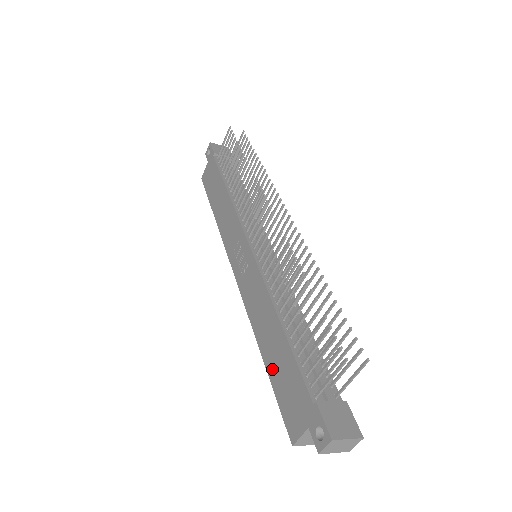
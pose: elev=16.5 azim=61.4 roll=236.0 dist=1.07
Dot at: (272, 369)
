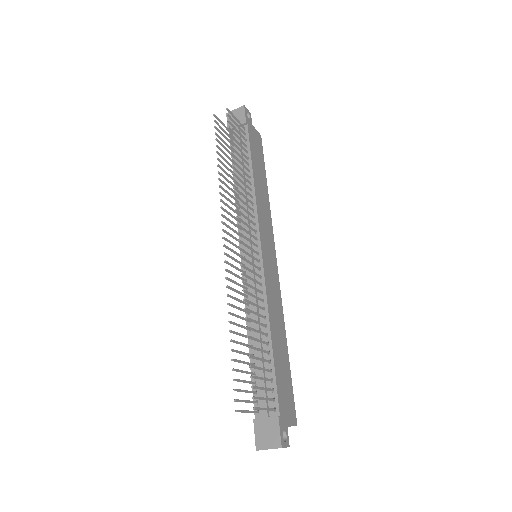
Dot at: occluded
